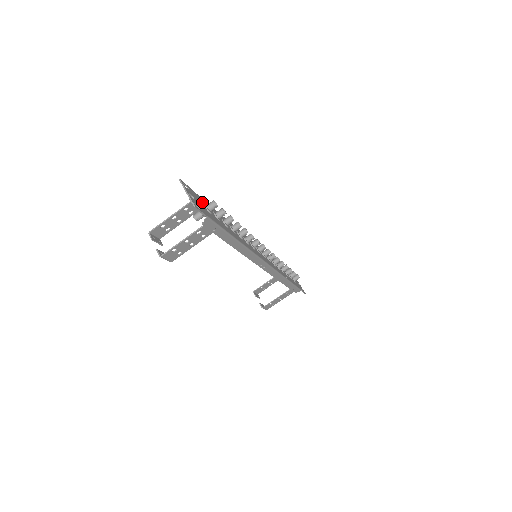
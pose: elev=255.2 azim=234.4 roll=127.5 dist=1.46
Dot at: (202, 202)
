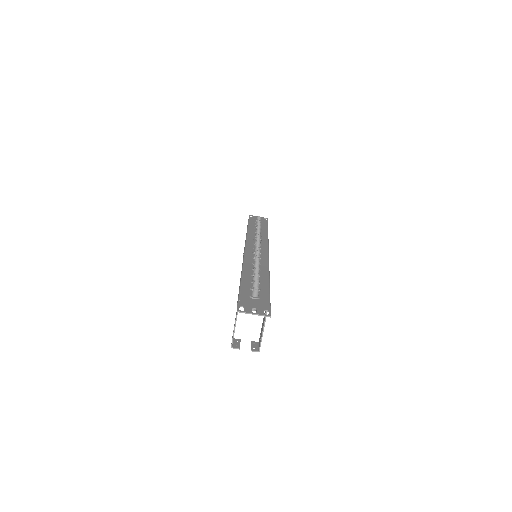
Dot at: (248, 298)
